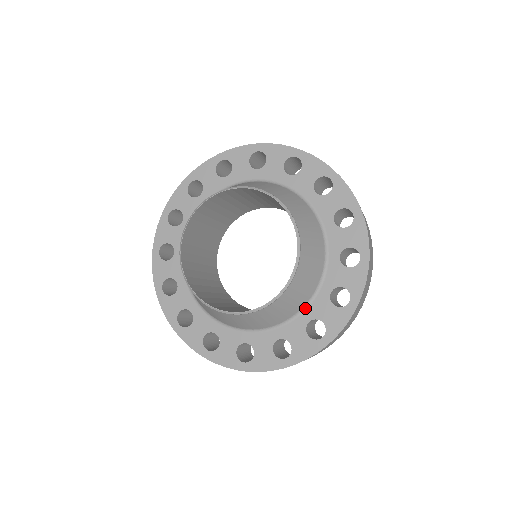
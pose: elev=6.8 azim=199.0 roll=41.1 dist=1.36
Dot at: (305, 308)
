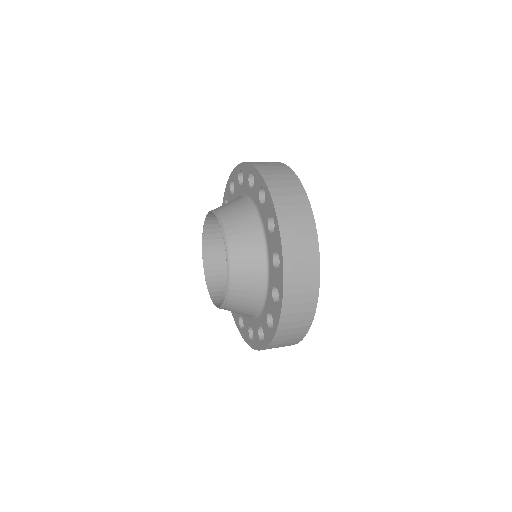
Dot at: (268, 281)
